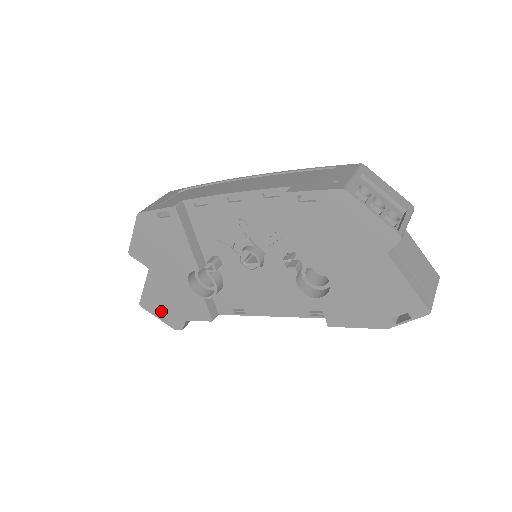
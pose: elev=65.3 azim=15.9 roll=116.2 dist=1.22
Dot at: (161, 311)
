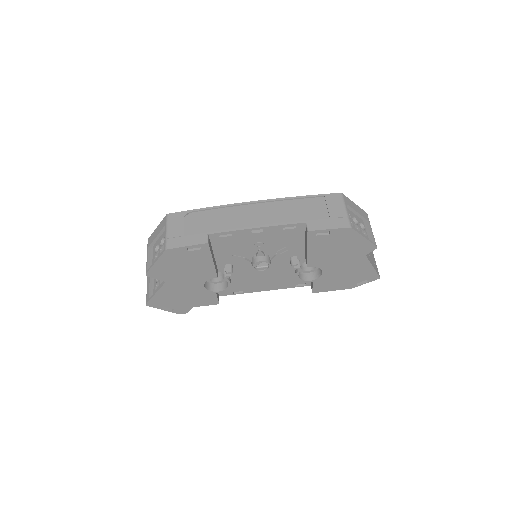
Dot at: (169, 305)
